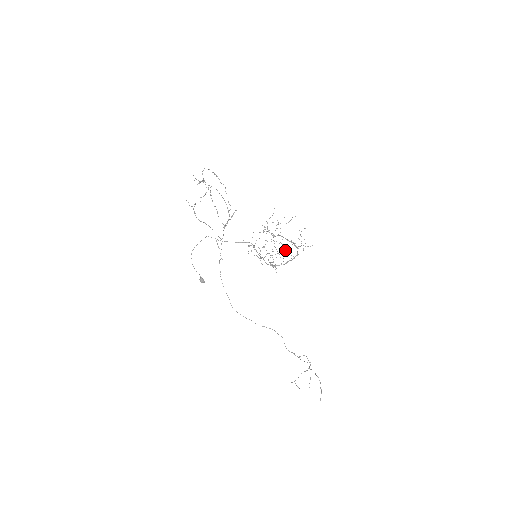
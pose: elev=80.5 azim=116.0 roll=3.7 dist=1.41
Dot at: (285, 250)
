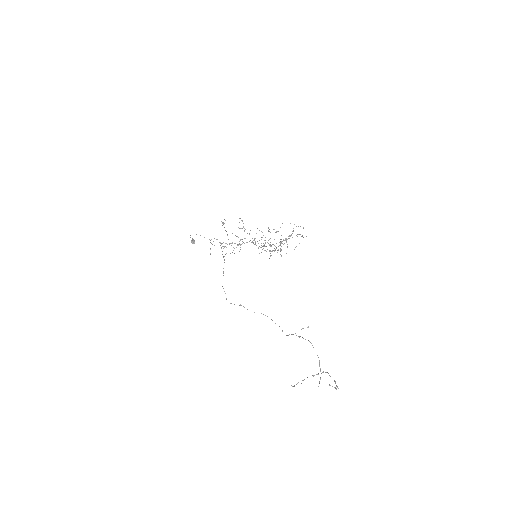
Dot at: occluded
